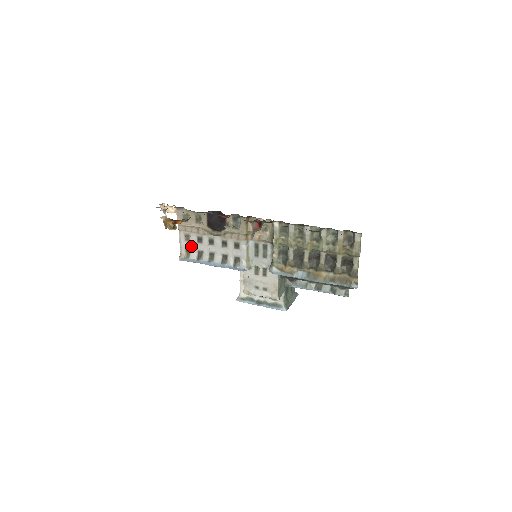
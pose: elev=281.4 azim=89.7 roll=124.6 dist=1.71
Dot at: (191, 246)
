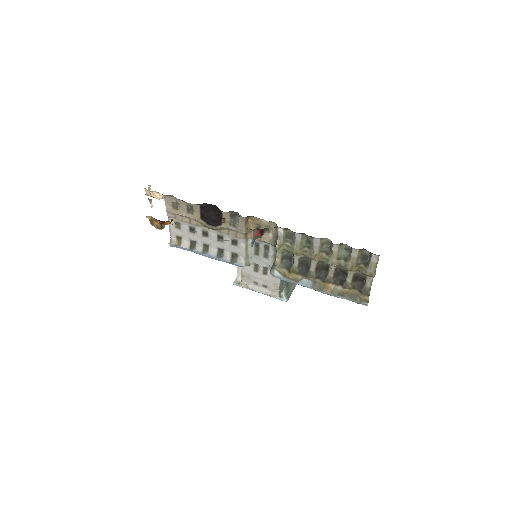
Dot at: (182, 234)
